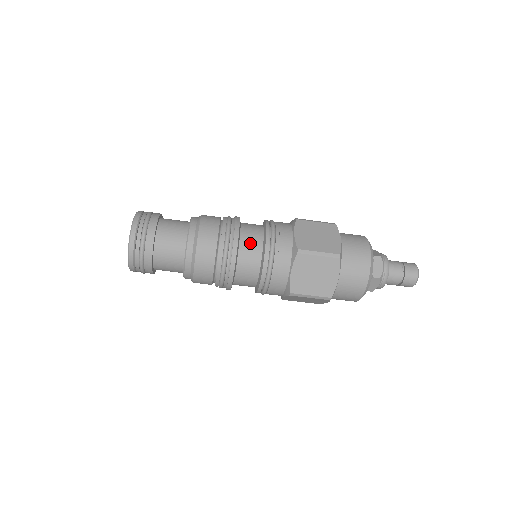
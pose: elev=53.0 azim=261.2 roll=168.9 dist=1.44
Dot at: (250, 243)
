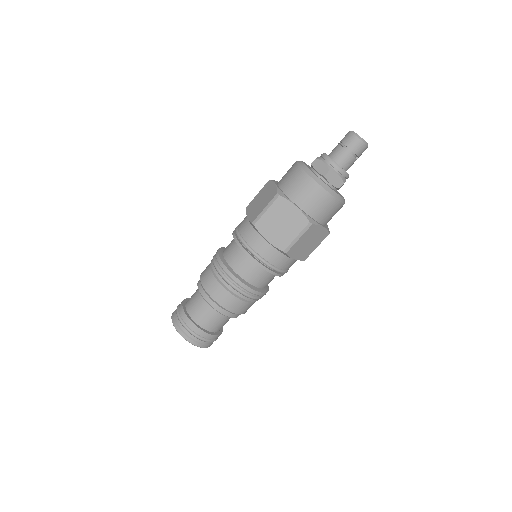
Dot at: (231, 254)
